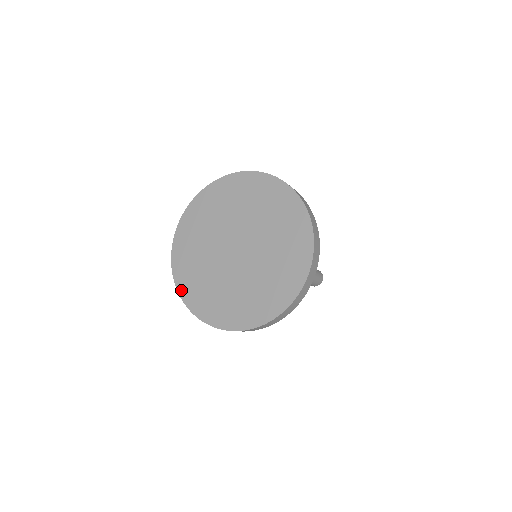
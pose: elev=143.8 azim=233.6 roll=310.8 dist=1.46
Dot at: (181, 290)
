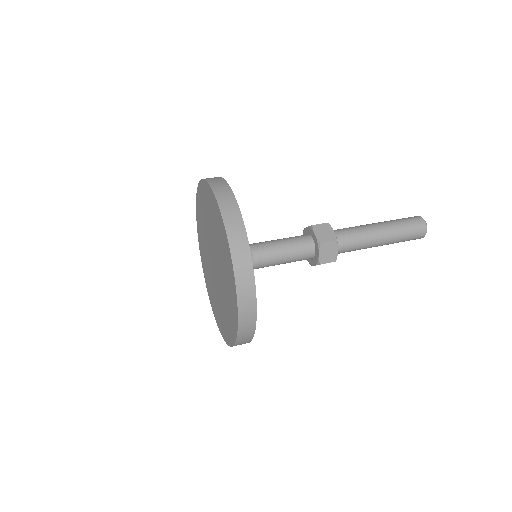
Dot at: (198, 229)
